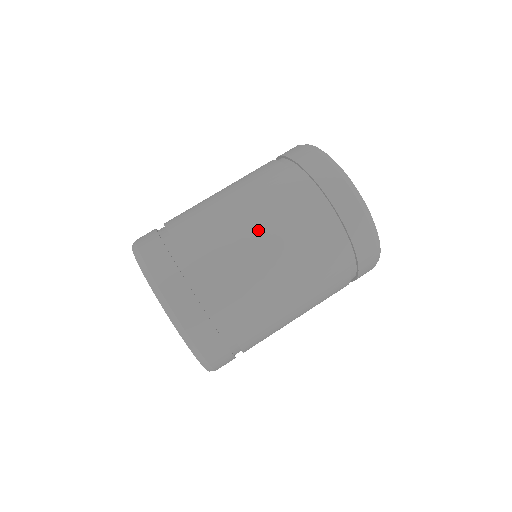
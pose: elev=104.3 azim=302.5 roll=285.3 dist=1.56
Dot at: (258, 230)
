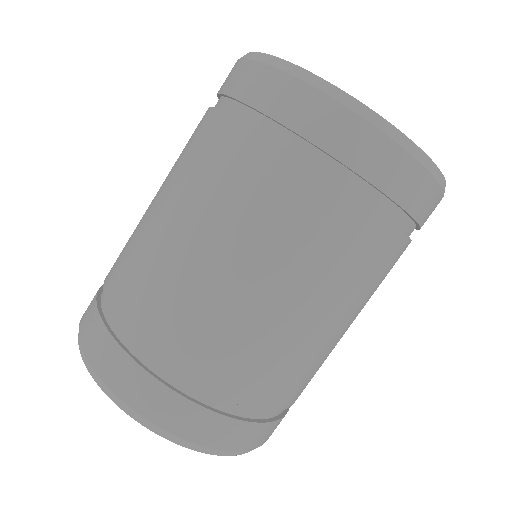
Dot at: (332, 317)
